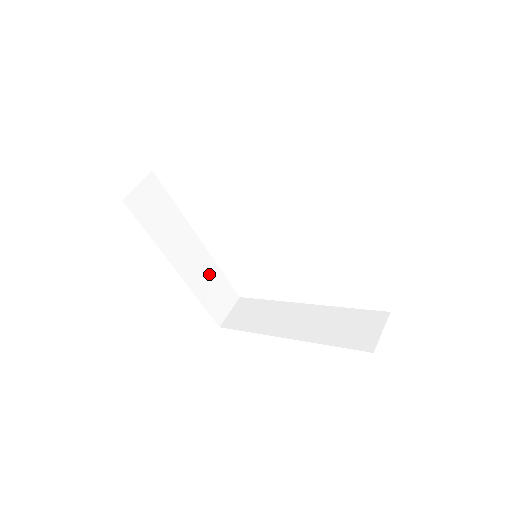
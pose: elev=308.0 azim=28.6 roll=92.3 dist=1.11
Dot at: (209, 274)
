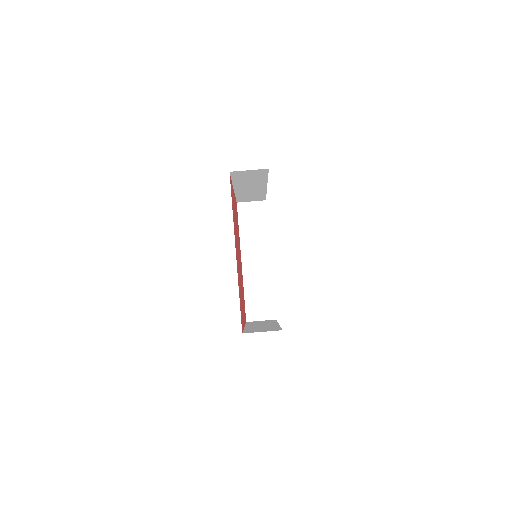
Dot at: (256, 193)
